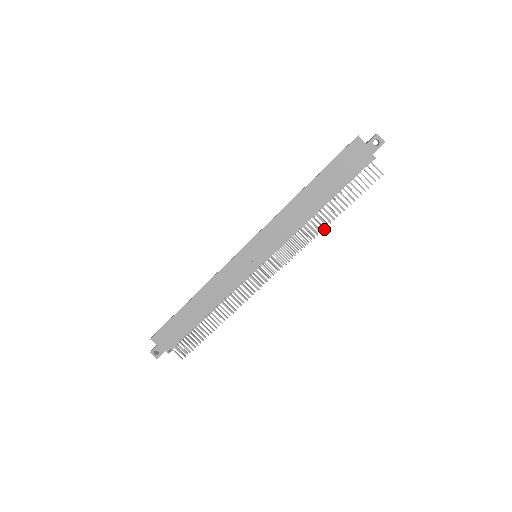
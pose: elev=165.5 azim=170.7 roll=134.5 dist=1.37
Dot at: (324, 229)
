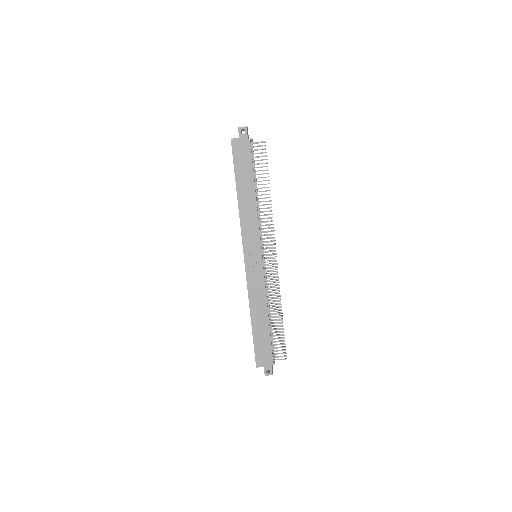
Dot at: occluded
